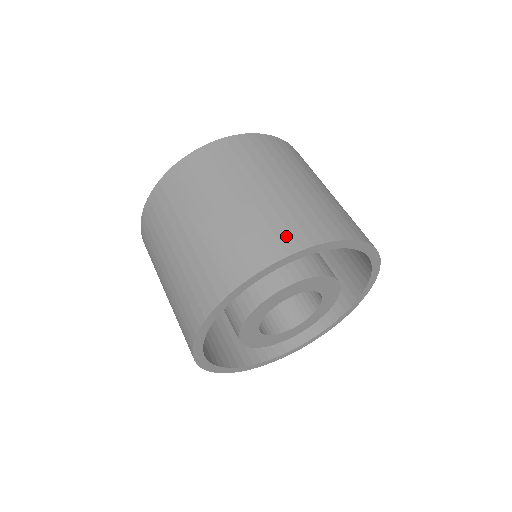
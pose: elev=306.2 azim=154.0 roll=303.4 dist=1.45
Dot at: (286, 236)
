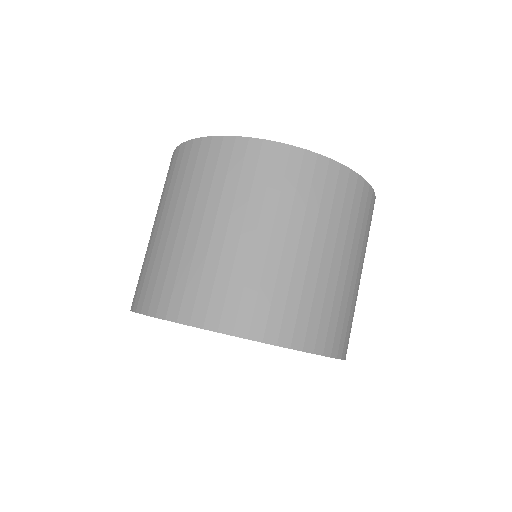
Dot at: (150, 293)
